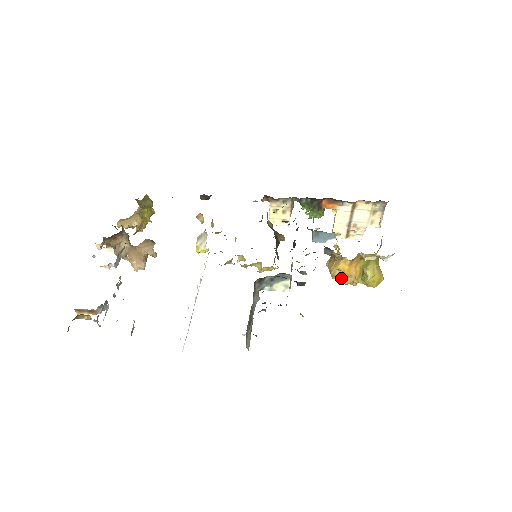
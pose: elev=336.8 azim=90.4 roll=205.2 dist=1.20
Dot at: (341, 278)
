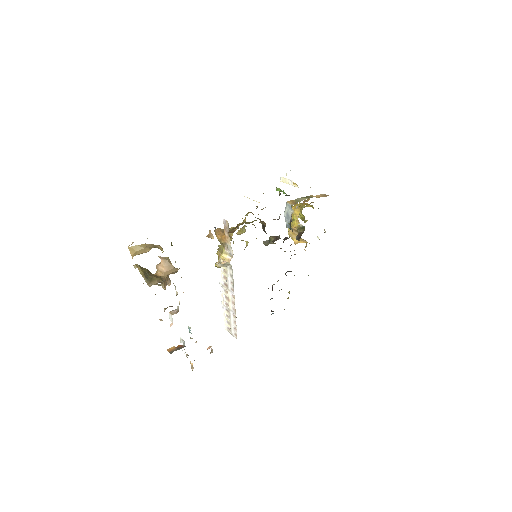
Dot at: occluded
